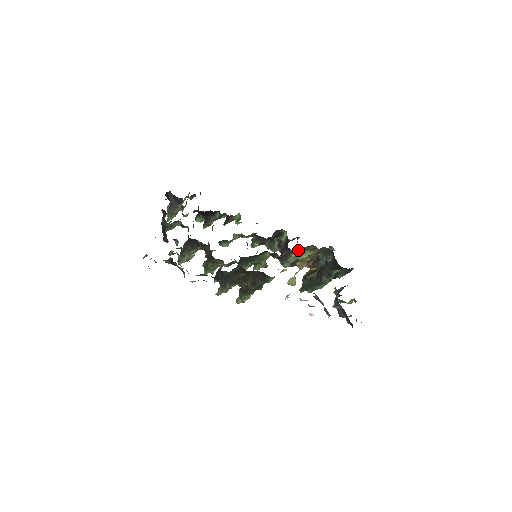
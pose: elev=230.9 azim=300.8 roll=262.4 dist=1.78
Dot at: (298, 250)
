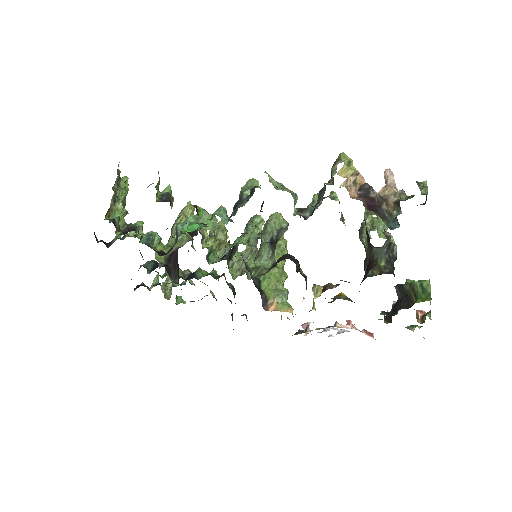
Dot at: occluded
